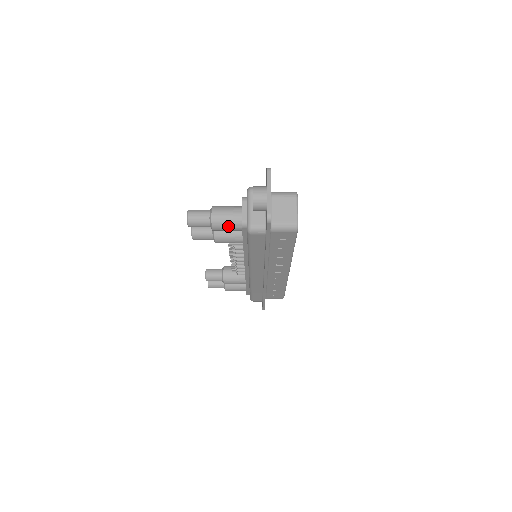
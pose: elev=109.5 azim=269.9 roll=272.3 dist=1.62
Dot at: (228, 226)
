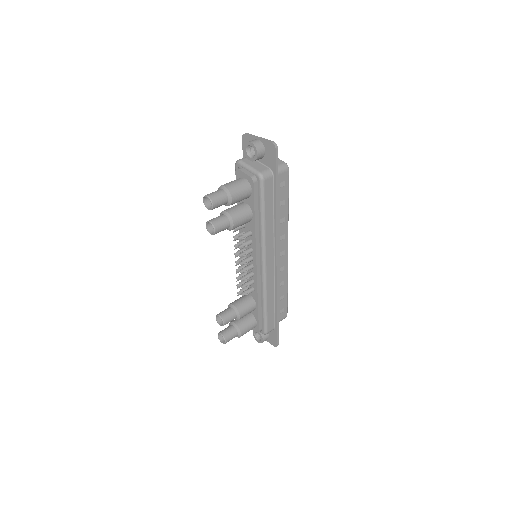
Dot at: (242, 190)
